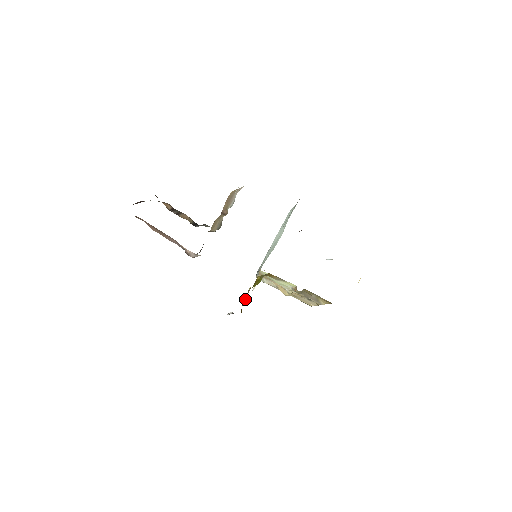
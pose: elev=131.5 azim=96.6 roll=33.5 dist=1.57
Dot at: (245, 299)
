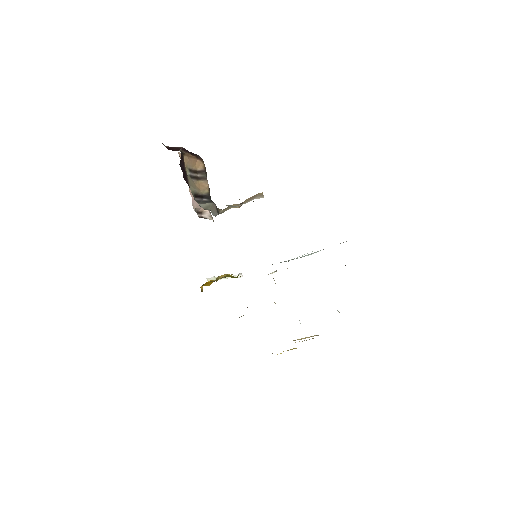
Dot at: (211, 280)
